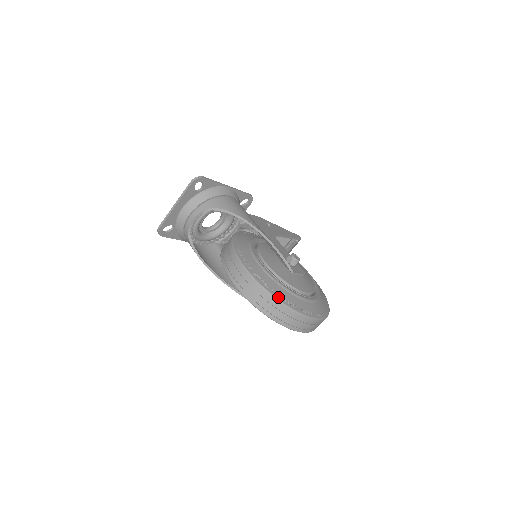
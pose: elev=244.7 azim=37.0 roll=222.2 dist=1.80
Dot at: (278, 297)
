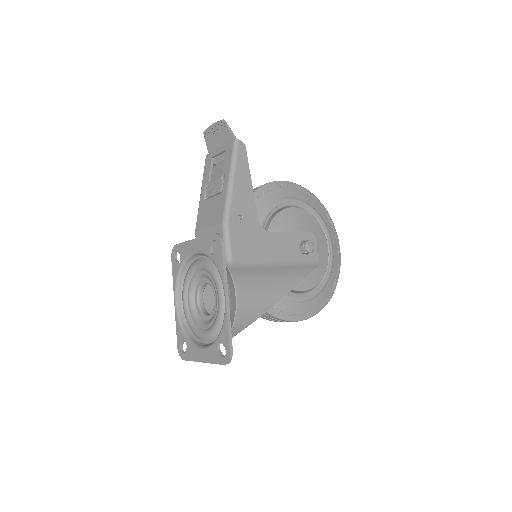
Dot at: (328, 300)
